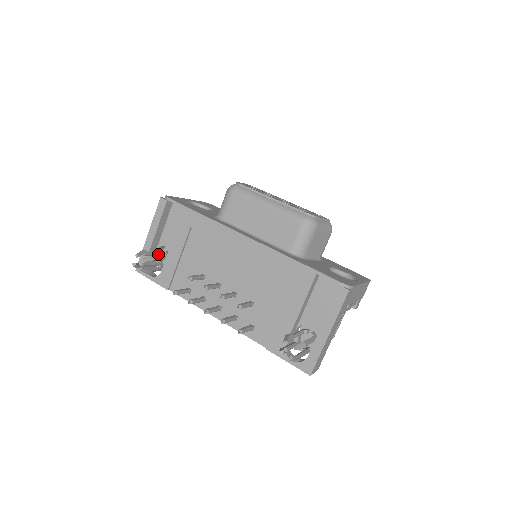
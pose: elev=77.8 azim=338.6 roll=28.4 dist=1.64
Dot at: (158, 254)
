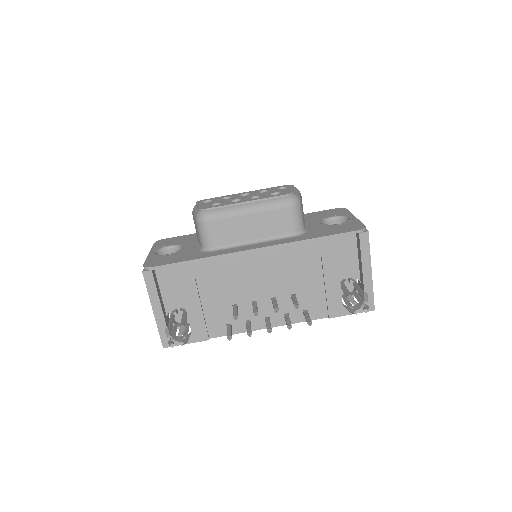
Dot at: (173, 319)
